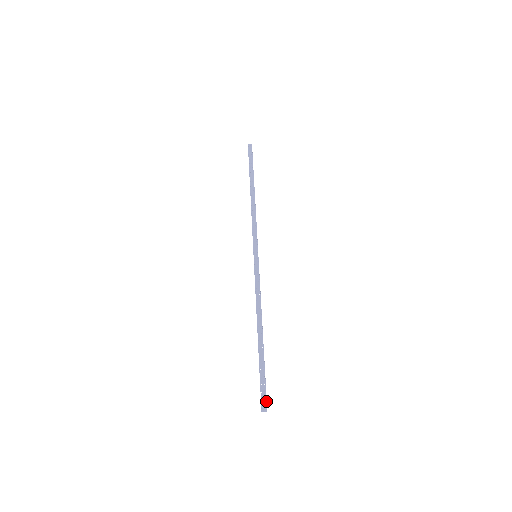
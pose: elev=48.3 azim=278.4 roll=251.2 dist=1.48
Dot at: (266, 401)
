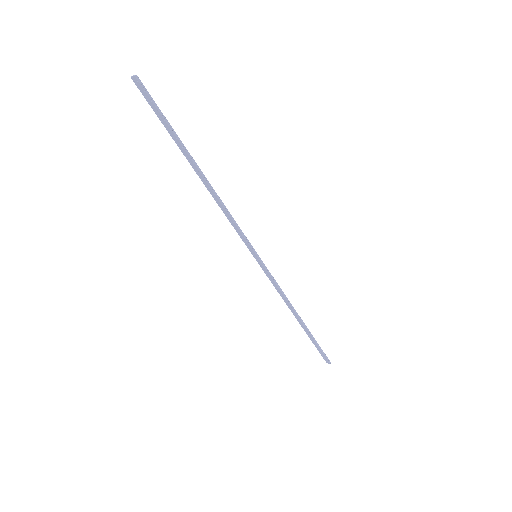
Dot at: (327, 359)
